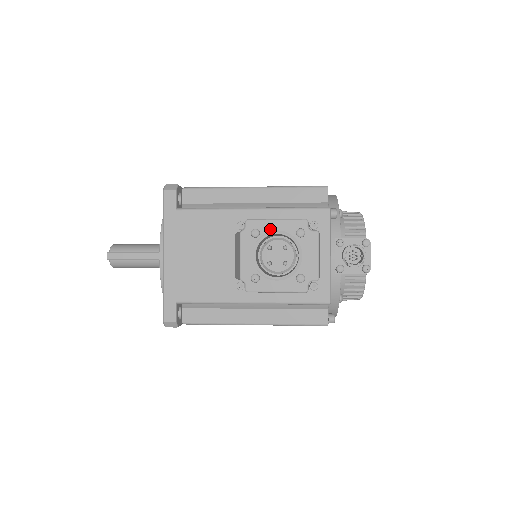
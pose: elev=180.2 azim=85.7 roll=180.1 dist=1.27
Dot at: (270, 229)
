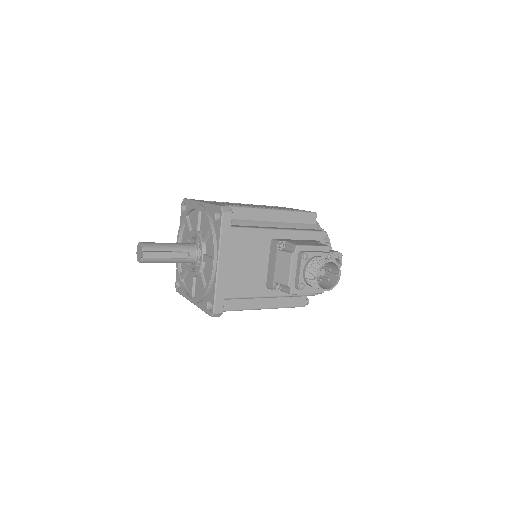
Dot at: (313, 254)
